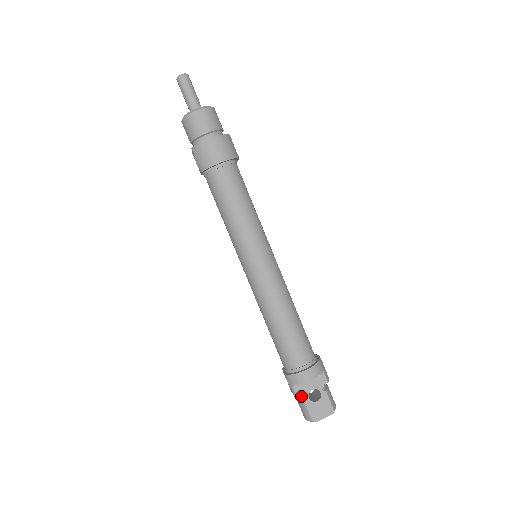
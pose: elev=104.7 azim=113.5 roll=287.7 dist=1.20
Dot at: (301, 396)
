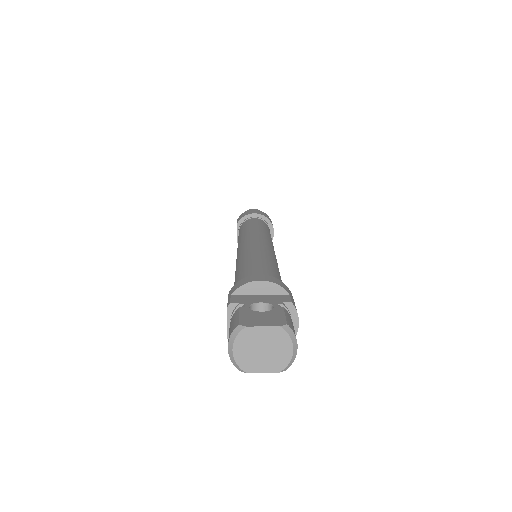
Dot at: (238, 305)
